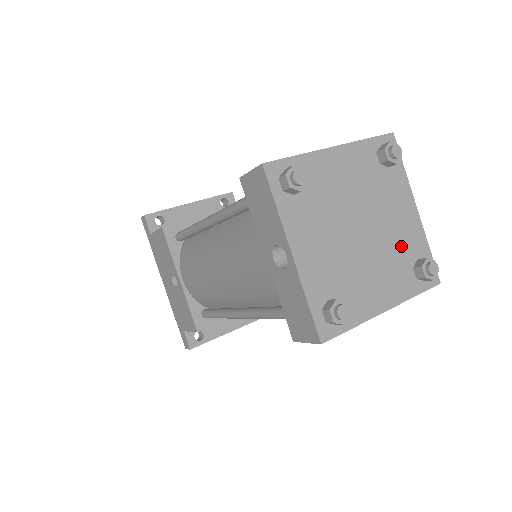
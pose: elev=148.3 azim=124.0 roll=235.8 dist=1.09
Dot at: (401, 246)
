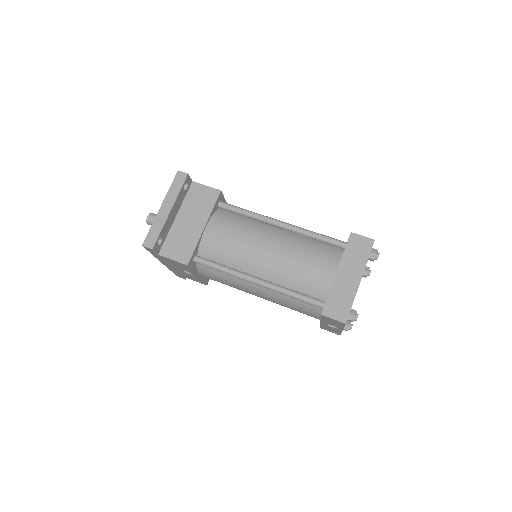
Dot at: occluded
